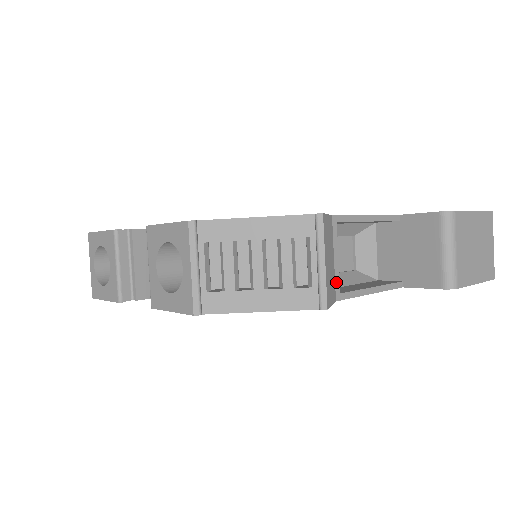
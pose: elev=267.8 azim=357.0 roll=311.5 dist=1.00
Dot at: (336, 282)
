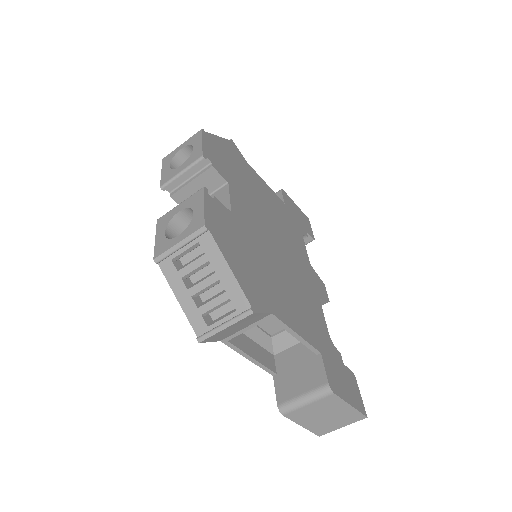
Dot at: (232, 336)
